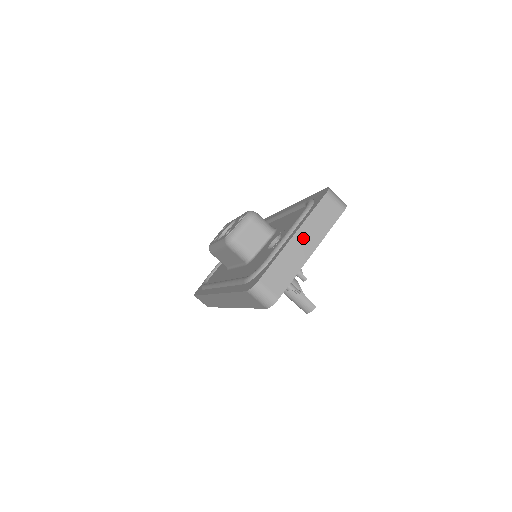
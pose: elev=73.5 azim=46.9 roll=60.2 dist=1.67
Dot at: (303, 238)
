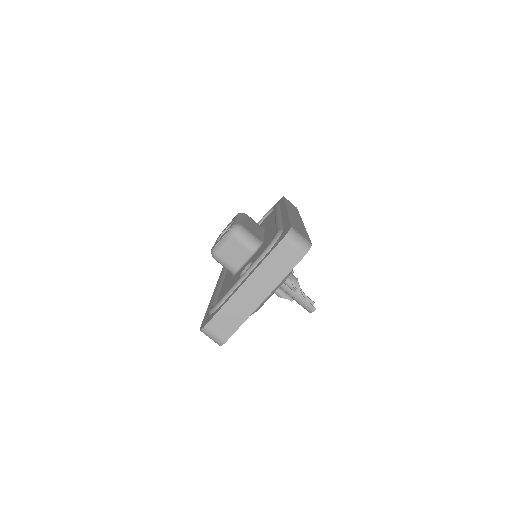
Dot at: (254, 286)
